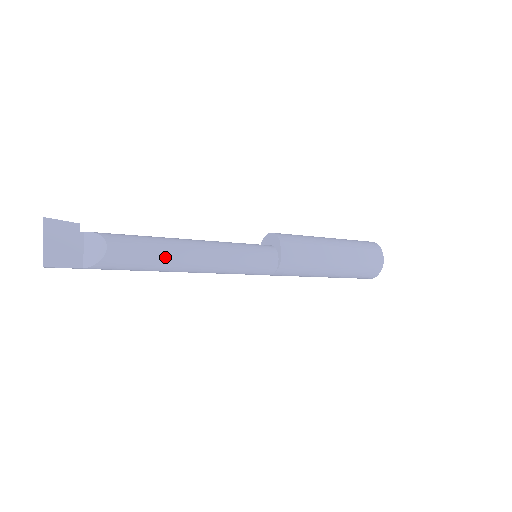
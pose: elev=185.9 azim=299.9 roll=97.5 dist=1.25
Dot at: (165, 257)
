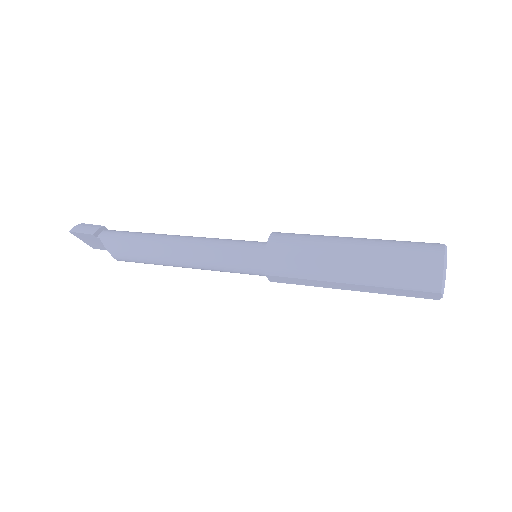
Dot at: occluded
